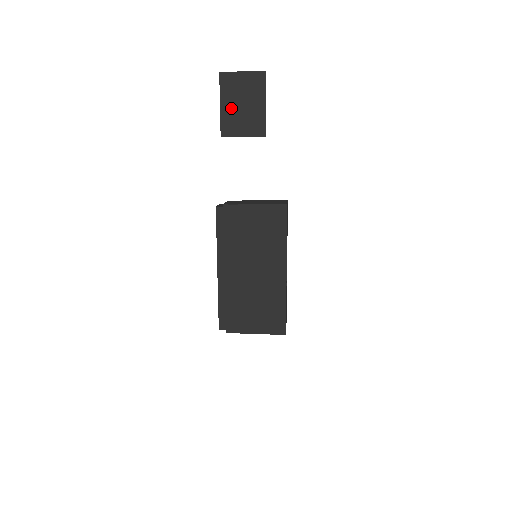
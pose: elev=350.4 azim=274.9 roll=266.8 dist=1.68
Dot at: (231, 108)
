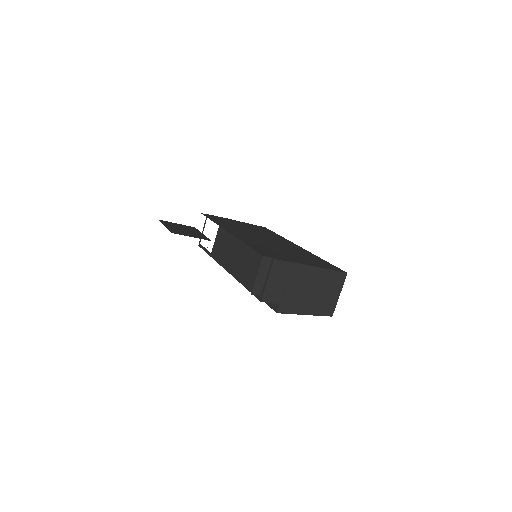
Dot at: (174, 228)
